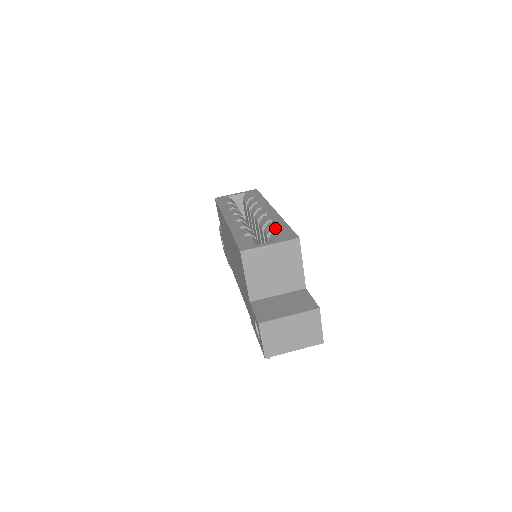
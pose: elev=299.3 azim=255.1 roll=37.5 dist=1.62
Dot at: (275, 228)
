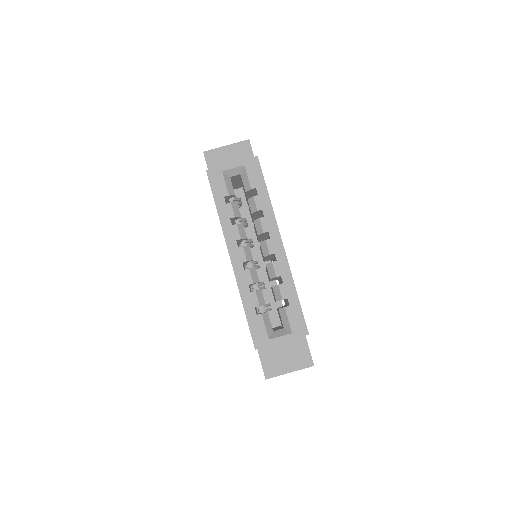
Dot at: occluded
